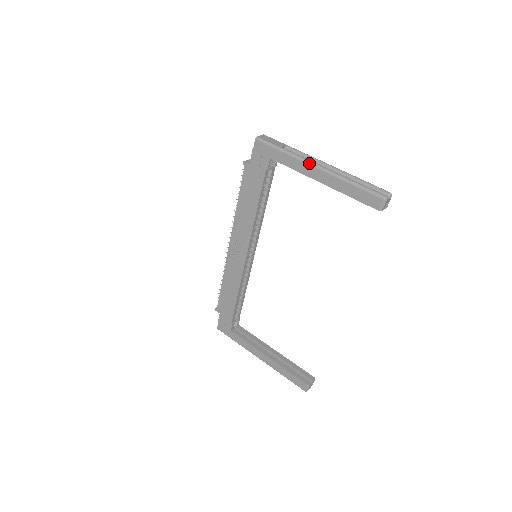
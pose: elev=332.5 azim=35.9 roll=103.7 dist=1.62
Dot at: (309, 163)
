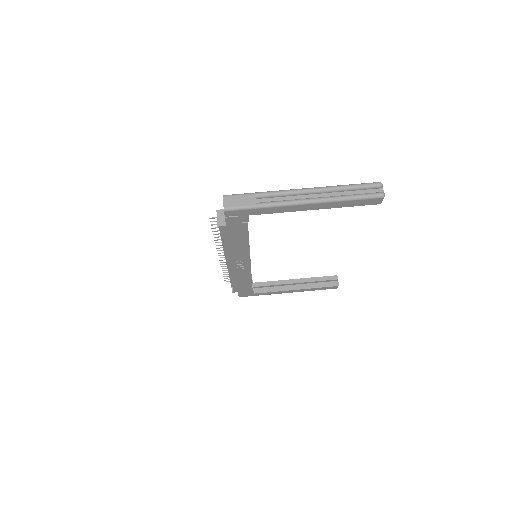
Dot at: (296, 205)
